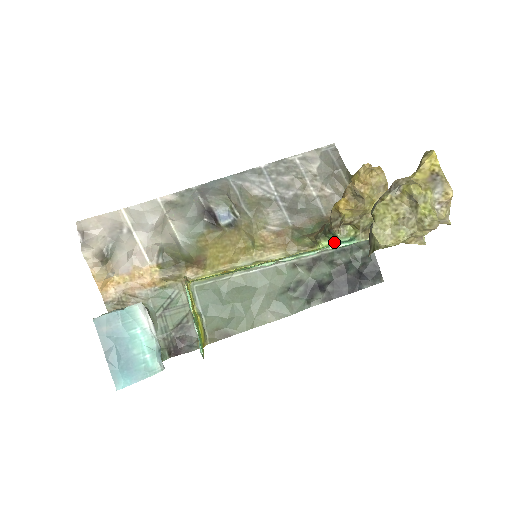
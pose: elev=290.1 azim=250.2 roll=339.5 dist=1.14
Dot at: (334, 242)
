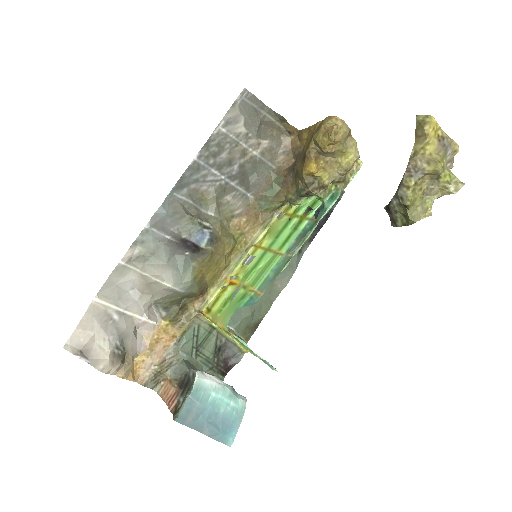
Dot at: (309, 197)
